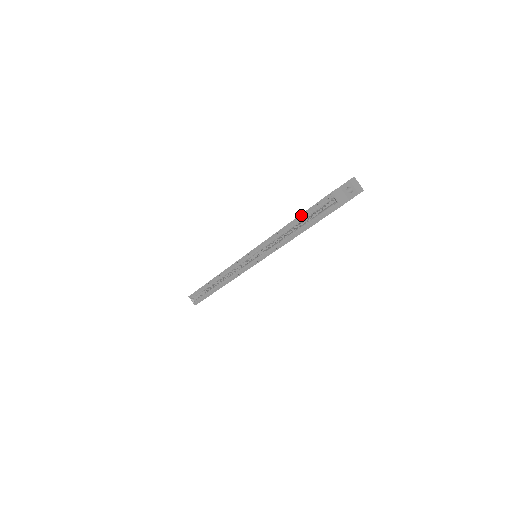
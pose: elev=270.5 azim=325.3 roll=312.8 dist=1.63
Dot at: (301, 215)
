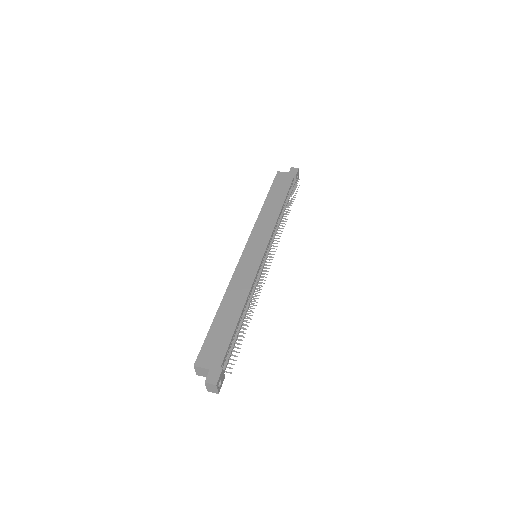
Dot at: (212, 324)
